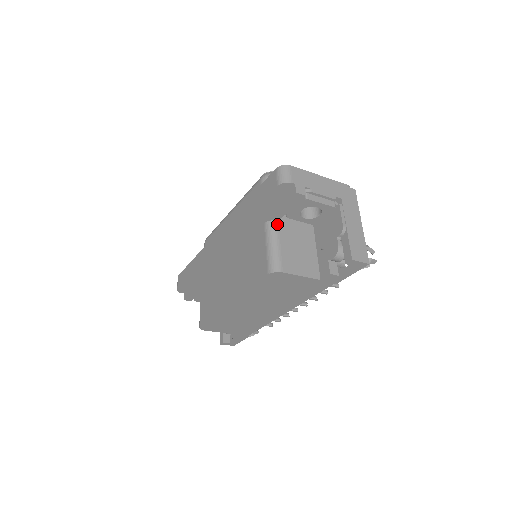
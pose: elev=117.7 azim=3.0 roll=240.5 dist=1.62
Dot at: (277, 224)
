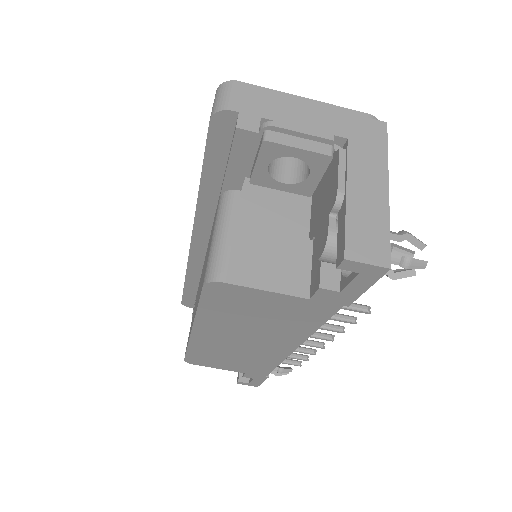
Dot at: (236, 196)
